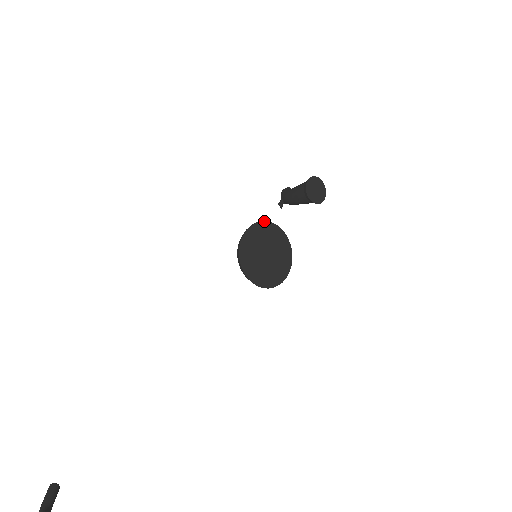
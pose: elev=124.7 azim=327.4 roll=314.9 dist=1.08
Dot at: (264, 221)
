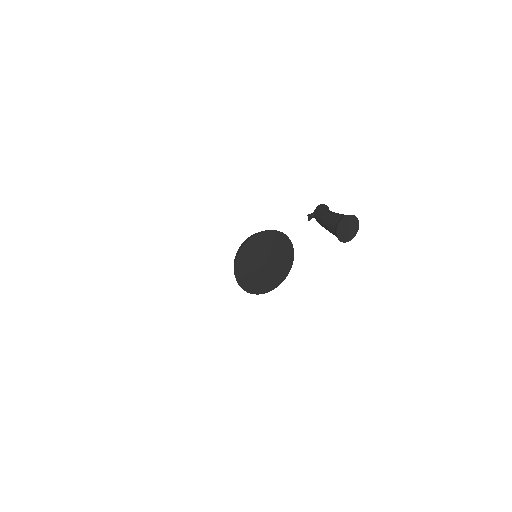
Dot at: (282, 232)
